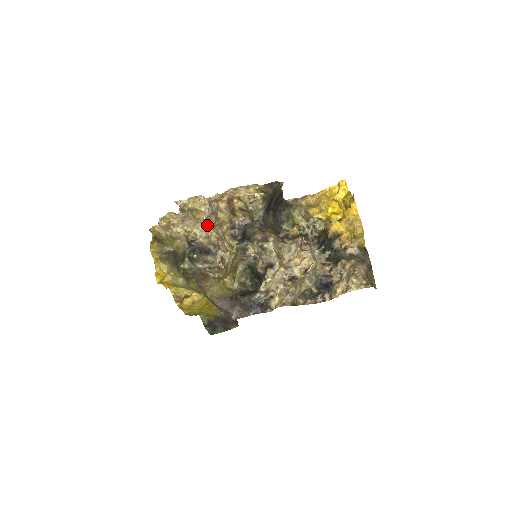
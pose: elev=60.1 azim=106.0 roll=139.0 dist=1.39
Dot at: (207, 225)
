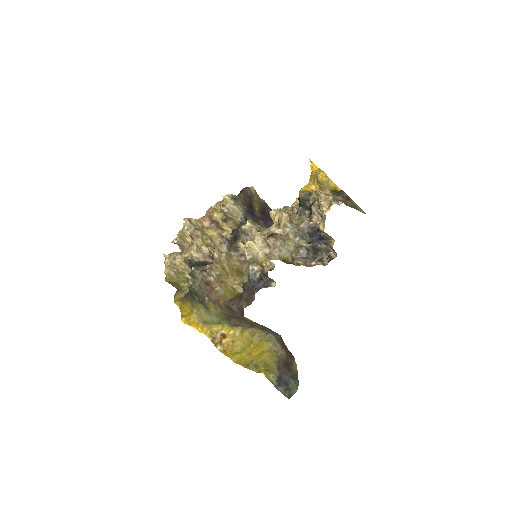
Dot at: (195, 240)
